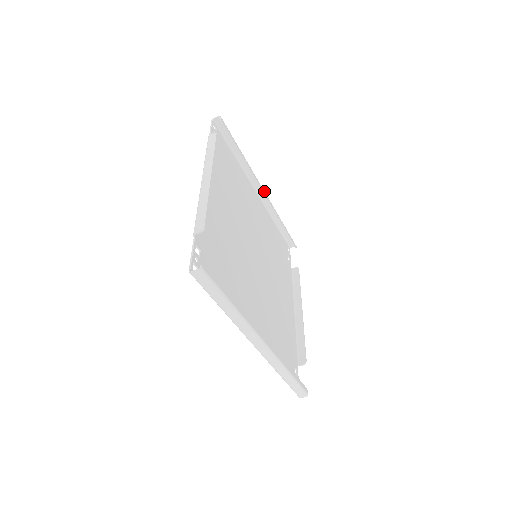
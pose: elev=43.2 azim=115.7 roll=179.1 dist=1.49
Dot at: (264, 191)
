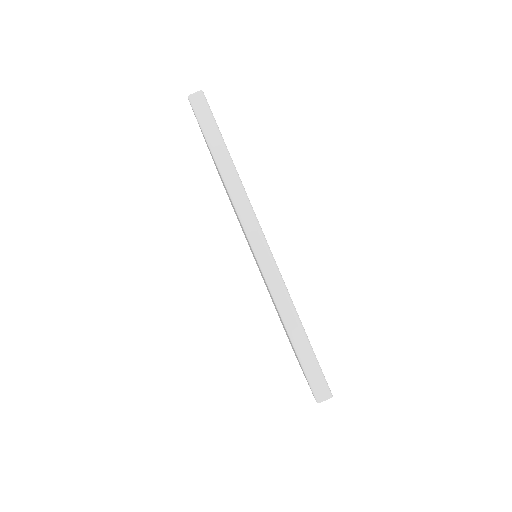
Dot at: occluded
